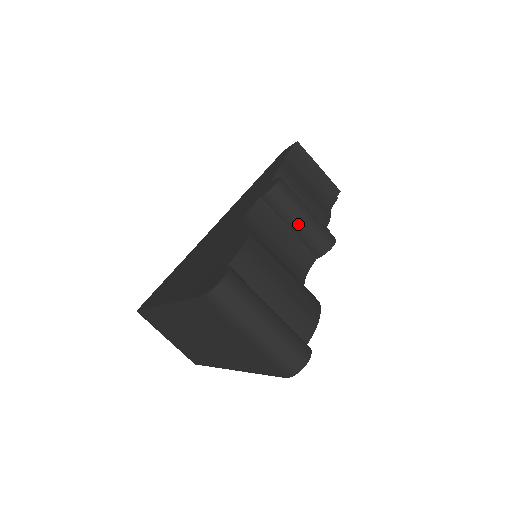
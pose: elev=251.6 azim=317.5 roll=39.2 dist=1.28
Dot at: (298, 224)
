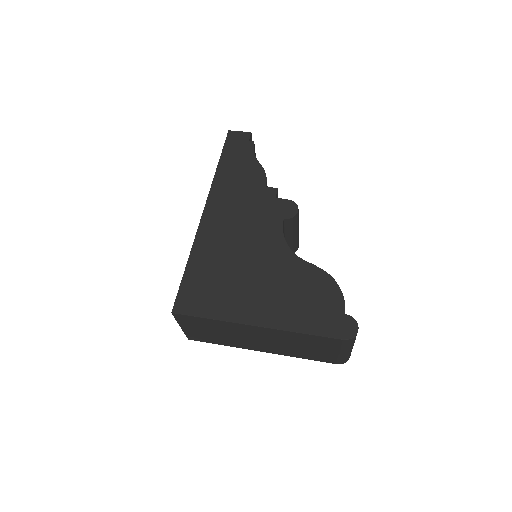
Dot at: (293, 237)
